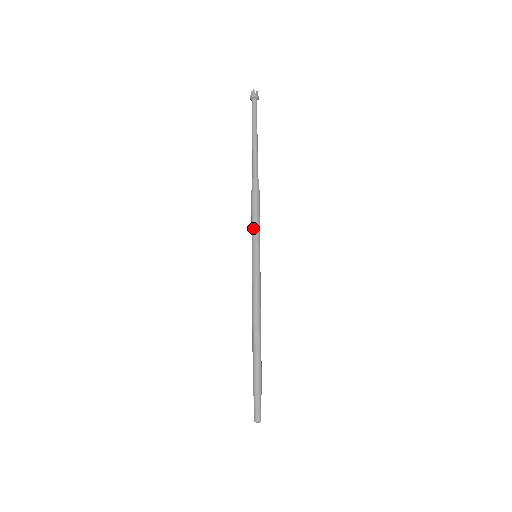
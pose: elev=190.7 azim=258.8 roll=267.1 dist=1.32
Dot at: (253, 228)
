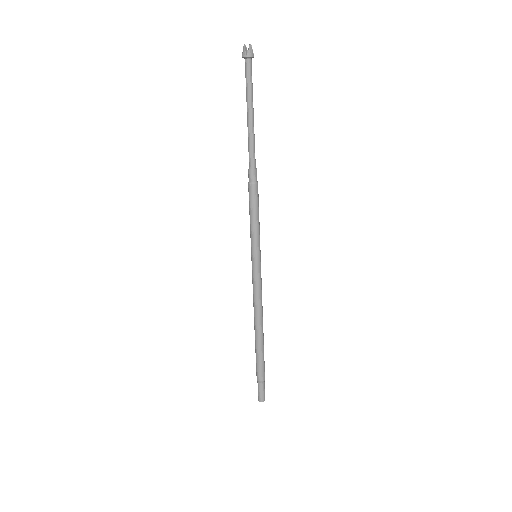
Dot at: (250, 227)
